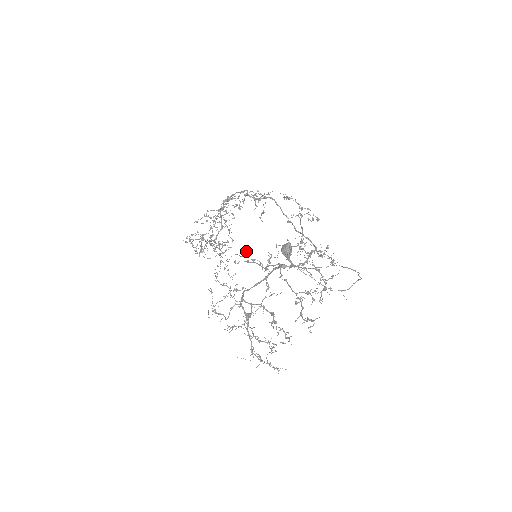
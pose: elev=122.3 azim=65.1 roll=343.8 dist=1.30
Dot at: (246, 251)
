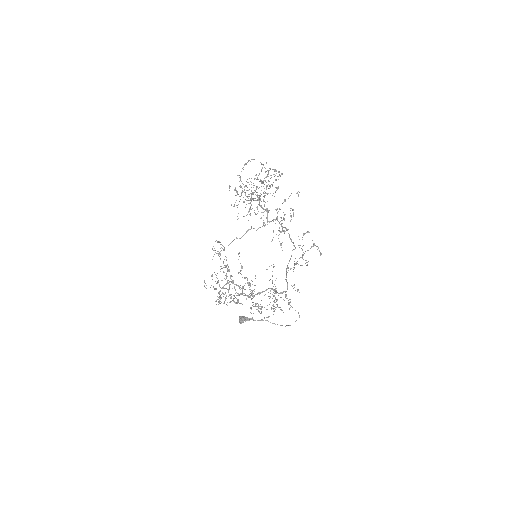
Dot at: (238, 273)
